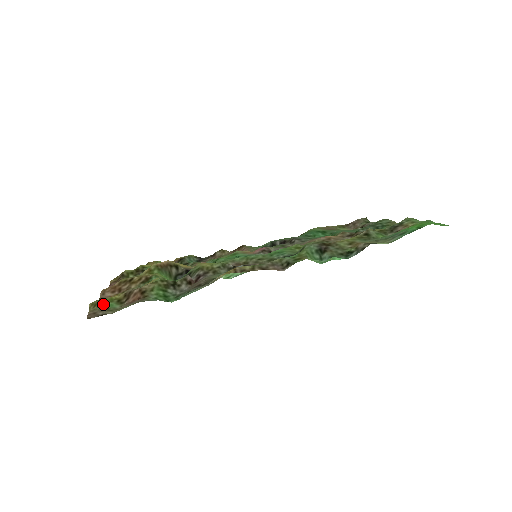
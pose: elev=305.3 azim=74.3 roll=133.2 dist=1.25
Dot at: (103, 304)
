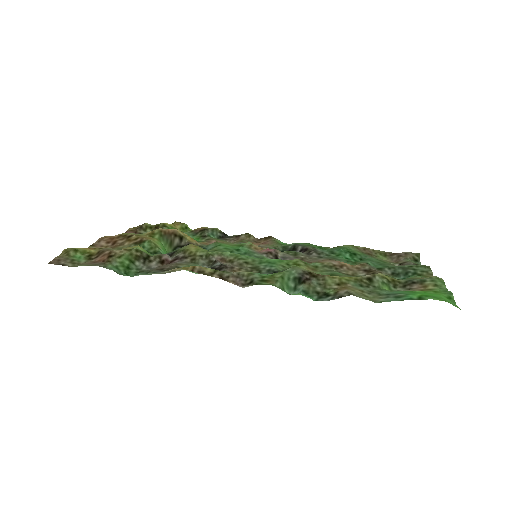
Dot at: (73, 254)
